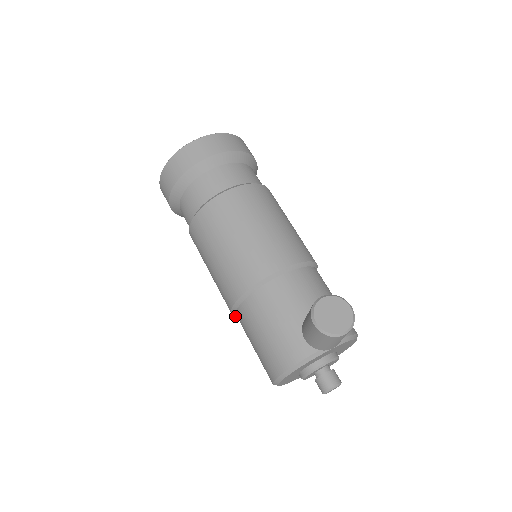
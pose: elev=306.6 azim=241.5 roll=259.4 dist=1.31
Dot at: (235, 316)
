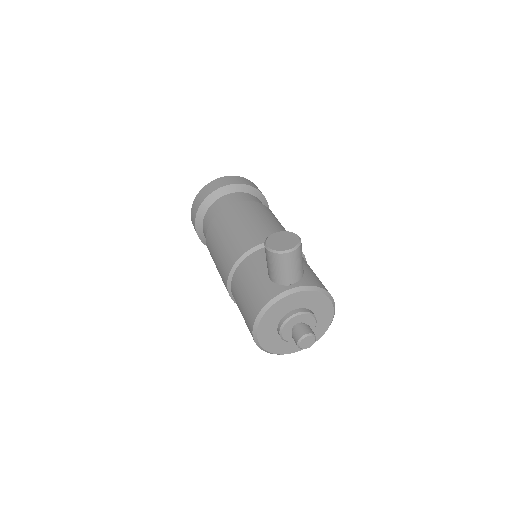
Dot at: (235, 302)
